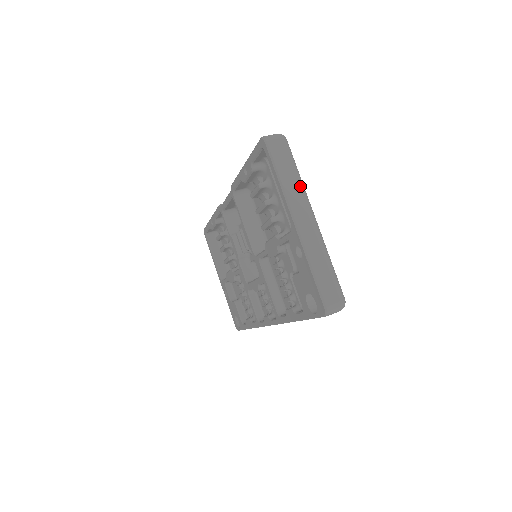
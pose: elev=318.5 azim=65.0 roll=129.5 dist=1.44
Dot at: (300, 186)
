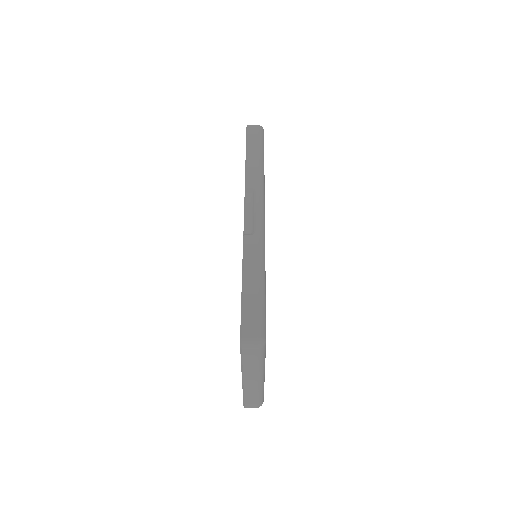
Dot at: (259, 370)
